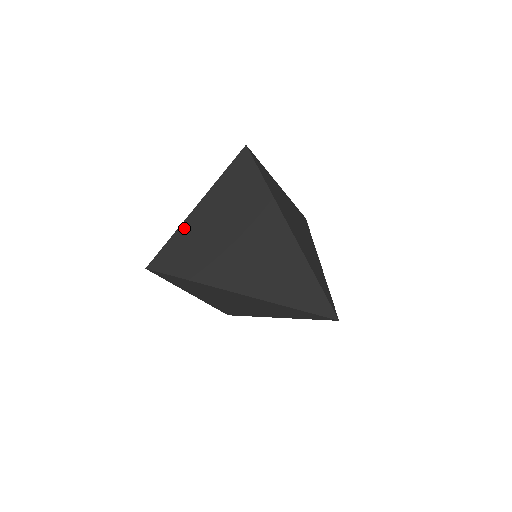
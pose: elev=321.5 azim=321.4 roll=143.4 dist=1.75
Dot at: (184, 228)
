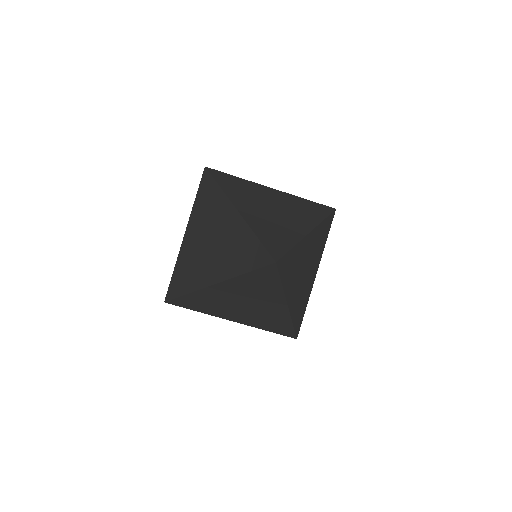
Dot at: (252, 183)
